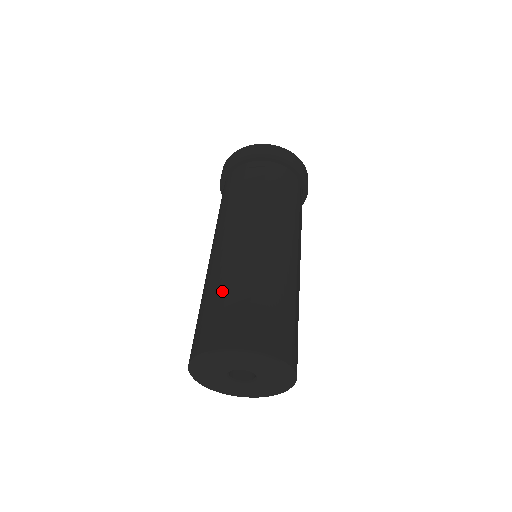
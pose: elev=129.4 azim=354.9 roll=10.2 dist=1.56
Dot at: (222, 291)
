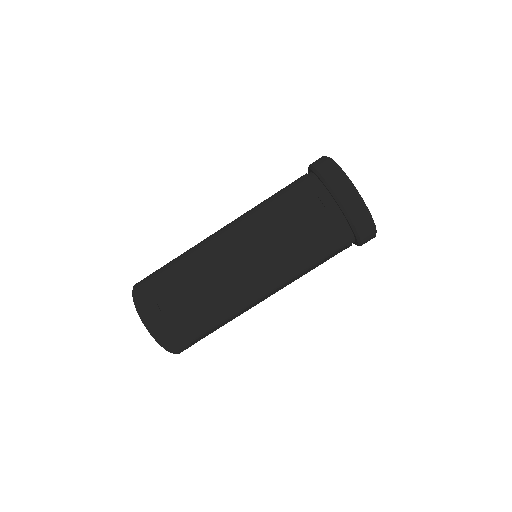
Dot at: (180, 276)
